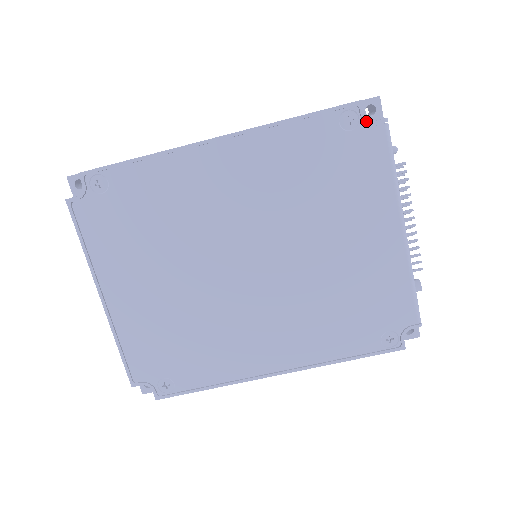
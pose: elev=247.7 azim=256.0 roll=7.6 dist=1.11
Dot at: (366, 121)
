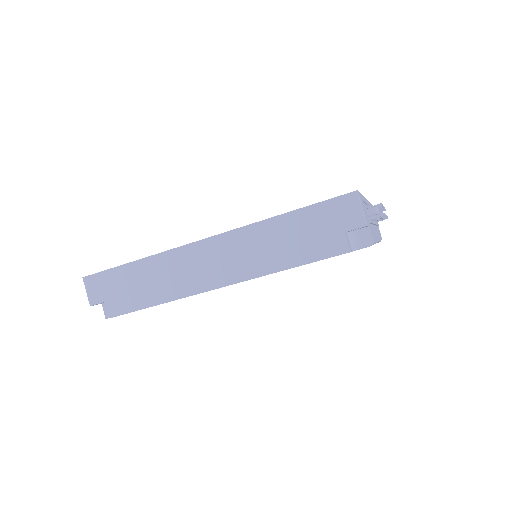
Dot at: occluded
